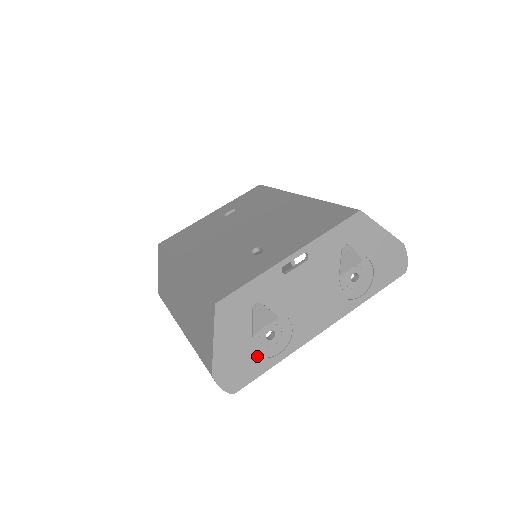
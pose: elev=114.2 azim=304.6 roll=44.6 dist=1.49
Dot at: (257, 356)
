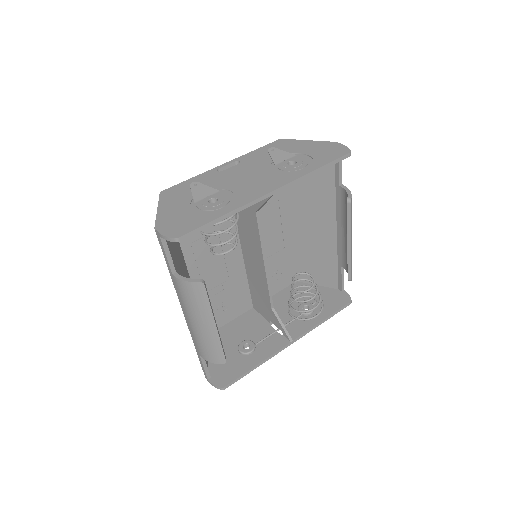
Dot at: (200, 213)
